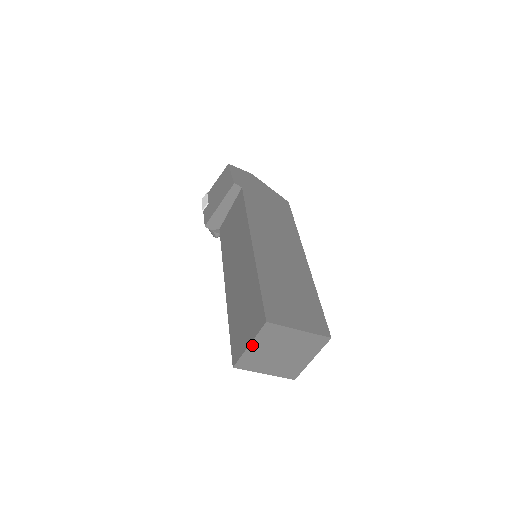
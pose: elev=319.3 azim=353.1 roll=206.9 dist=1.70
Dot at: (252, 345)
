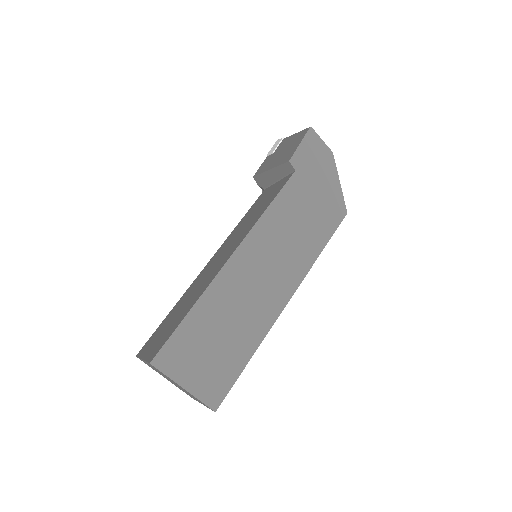
Dot at: occluded
